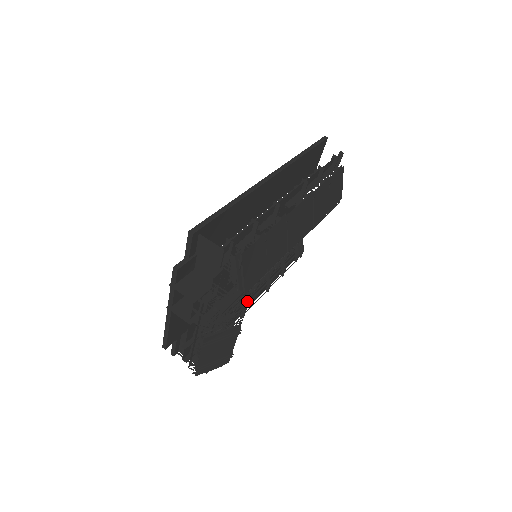
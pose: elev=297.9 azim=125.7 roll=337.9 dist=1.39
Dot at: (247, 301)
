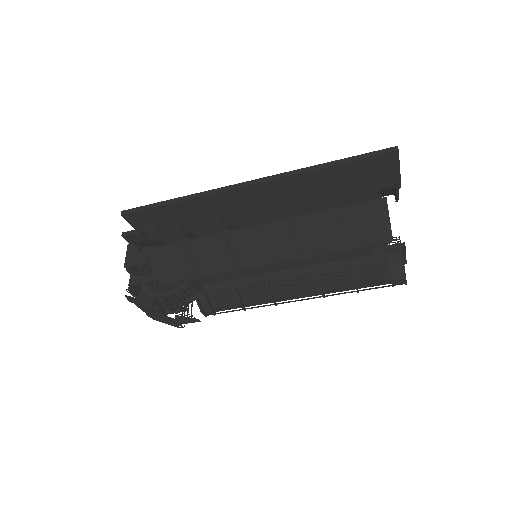
Dot at: (284, 293)
